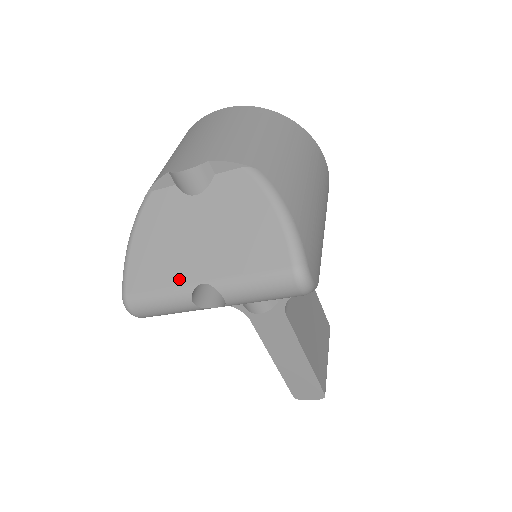
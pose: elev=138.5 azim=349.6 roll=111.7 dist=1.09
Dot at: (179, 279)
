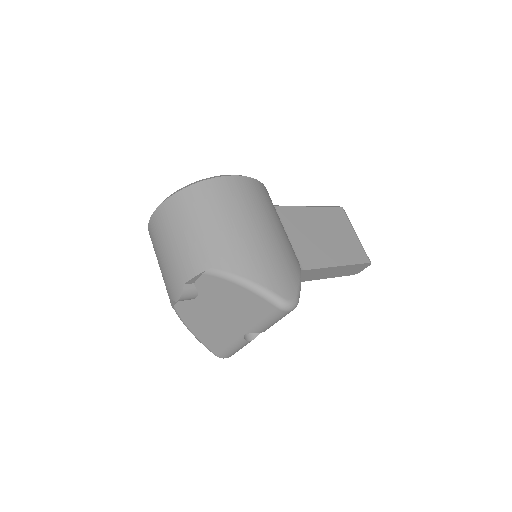
Dot at: (232, 338)
